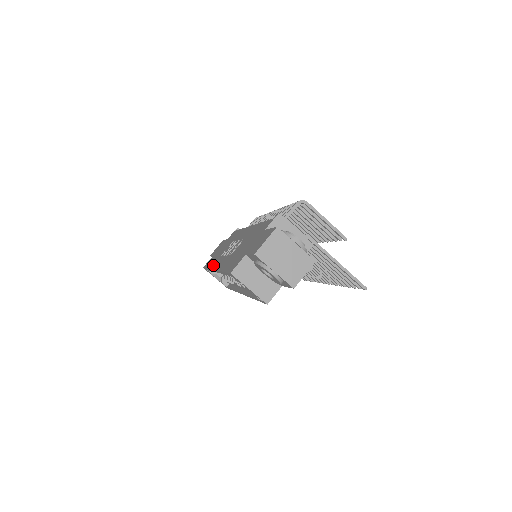
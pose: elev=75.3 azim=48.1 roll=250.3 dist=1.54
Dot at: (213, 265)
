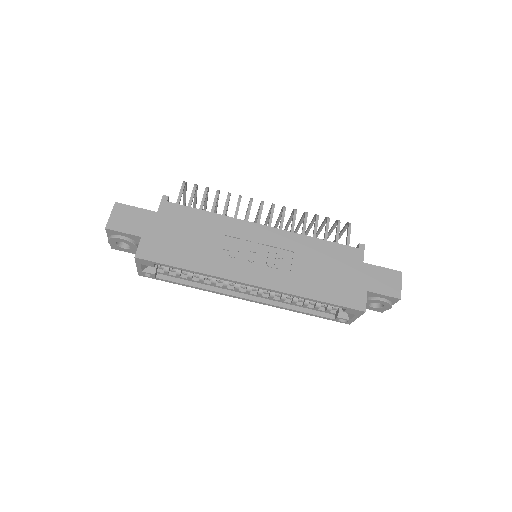
Dot at: (223, 272)
